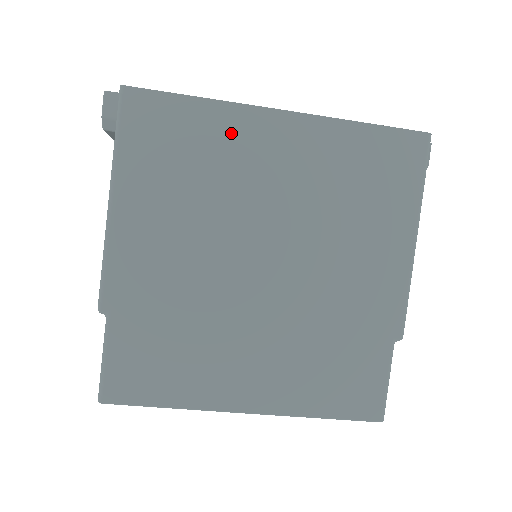
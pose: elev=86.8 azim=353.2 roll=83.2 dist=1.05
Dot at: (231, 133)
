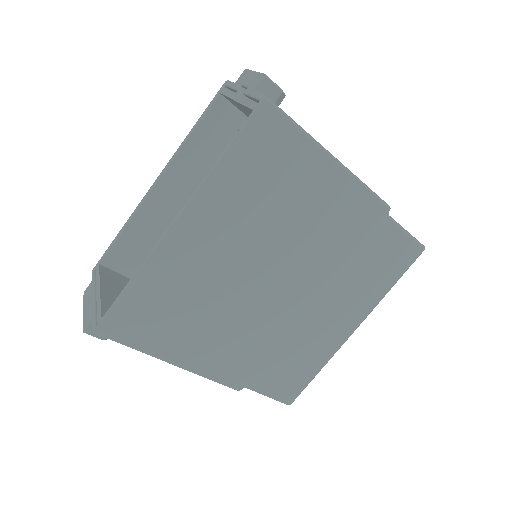
Dot at: (171, 270)
